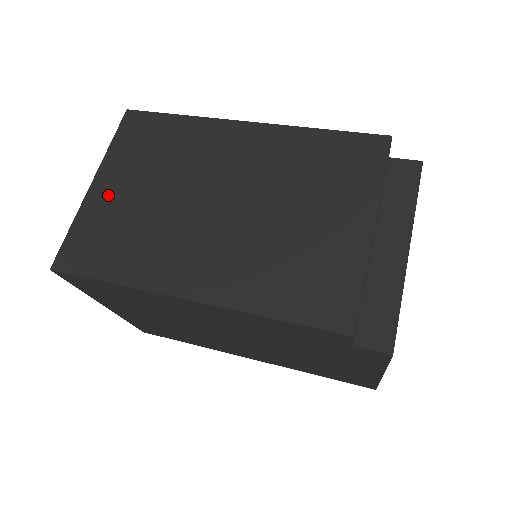
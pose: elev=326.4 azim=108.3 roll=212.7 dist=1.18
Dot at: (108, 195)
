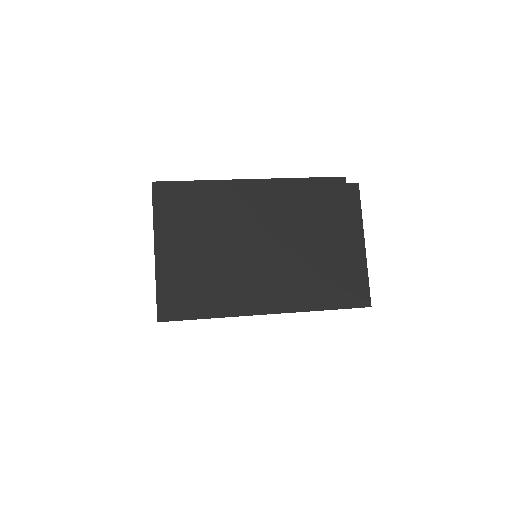
Dot at: (173, 257)
